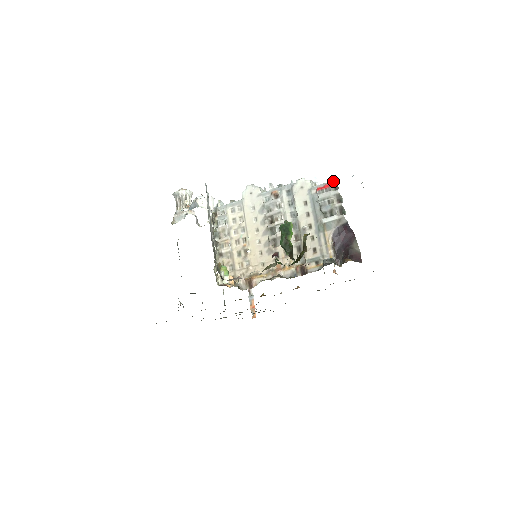
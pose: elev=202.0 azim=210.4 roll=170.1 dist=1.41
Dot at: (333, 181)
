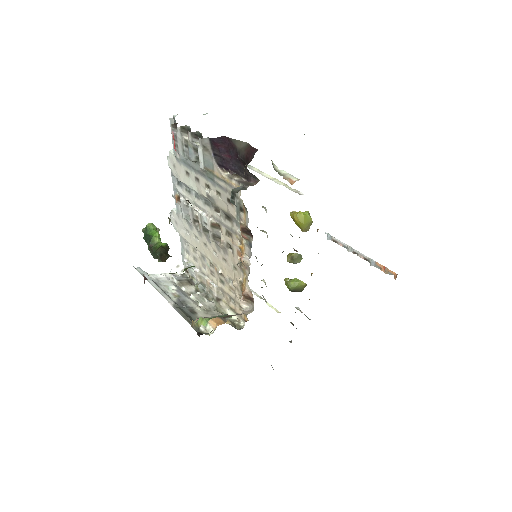
Dot at: (171, 125)
